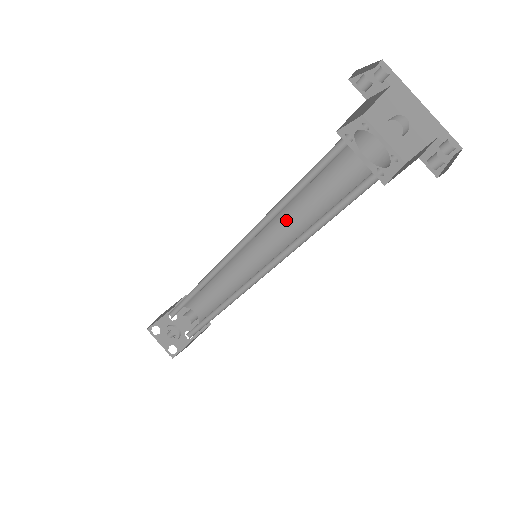
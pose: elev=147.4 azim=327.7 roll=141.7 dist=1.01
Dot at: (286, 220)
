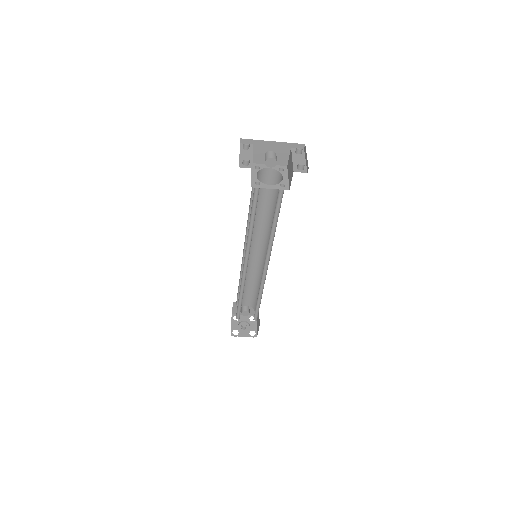
Dot at: (255, 229)
